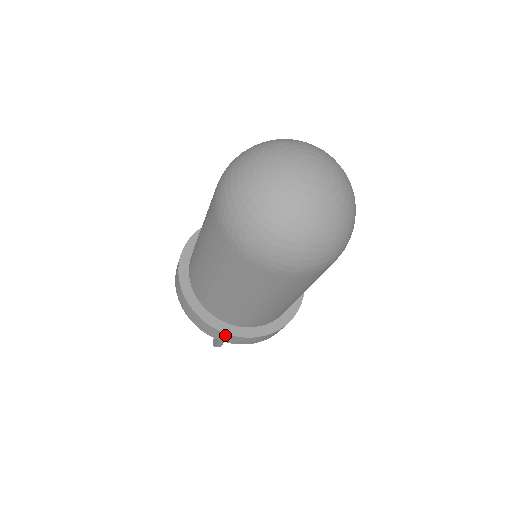
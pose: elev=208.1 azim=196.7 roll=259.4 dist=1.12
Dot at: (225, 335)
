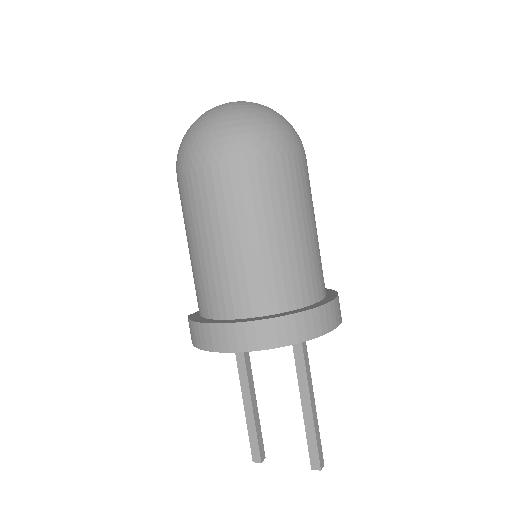
Dot at: (317, 314)
